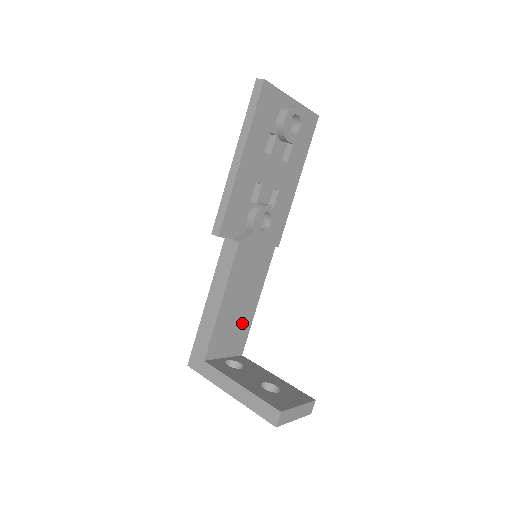
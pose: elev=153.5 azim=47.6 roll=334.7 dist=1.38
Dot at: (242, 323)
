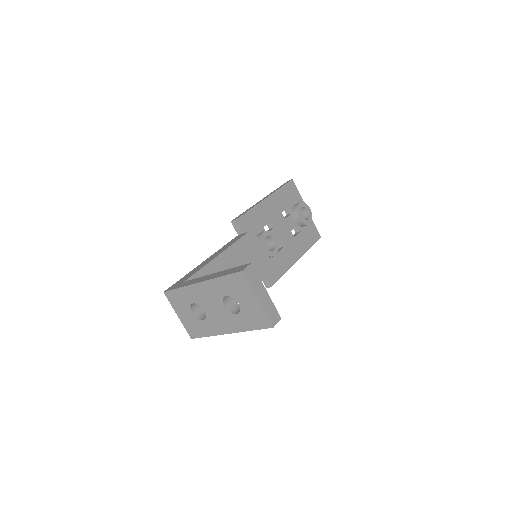
Dot at: occluded
